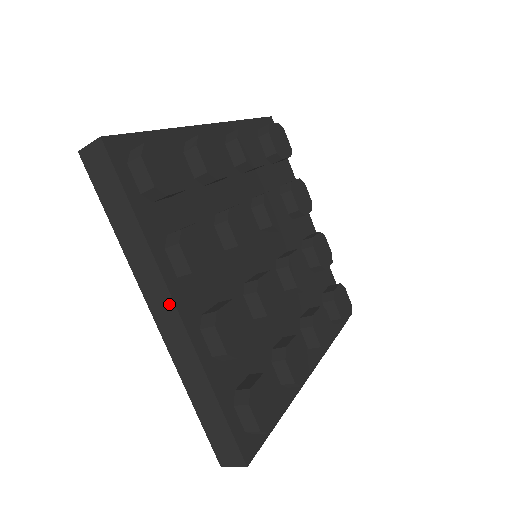
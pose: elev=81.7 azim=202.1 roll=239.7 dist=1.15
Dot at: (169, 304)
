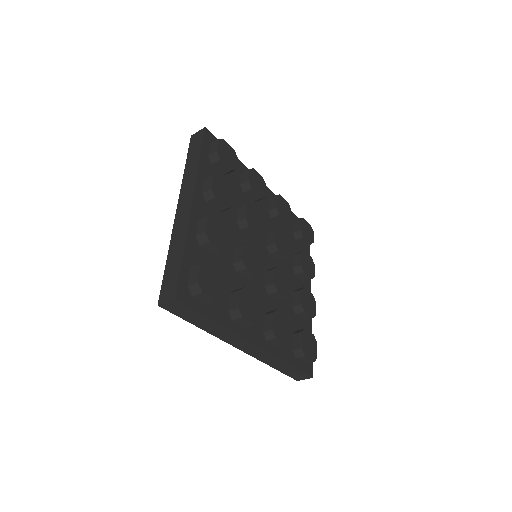
Dot at: (190, 198)
